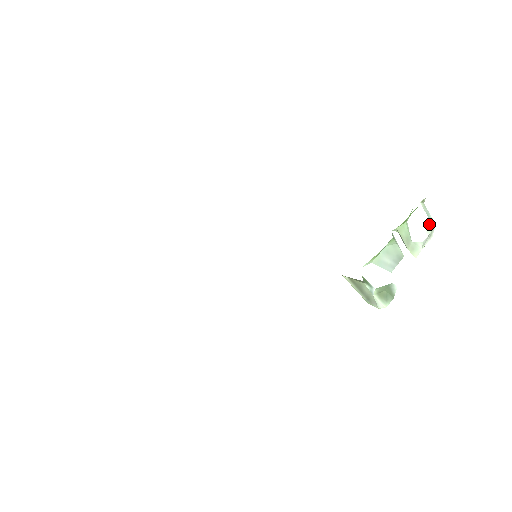
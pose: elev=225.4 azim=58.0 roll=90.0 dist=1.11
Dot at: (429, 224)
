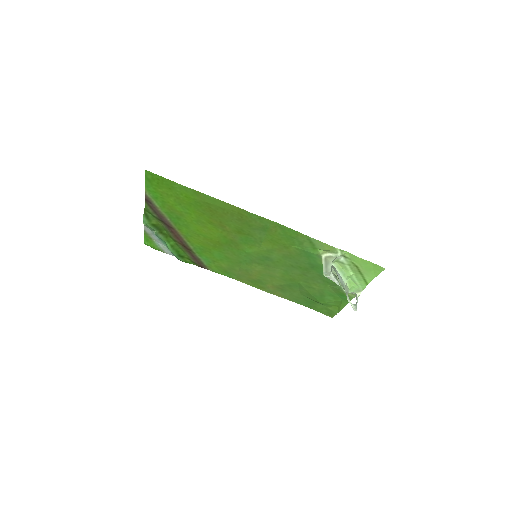
Dot at: (356, 305)
